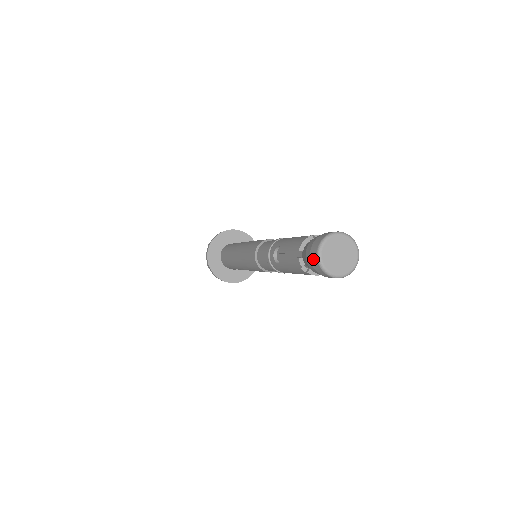
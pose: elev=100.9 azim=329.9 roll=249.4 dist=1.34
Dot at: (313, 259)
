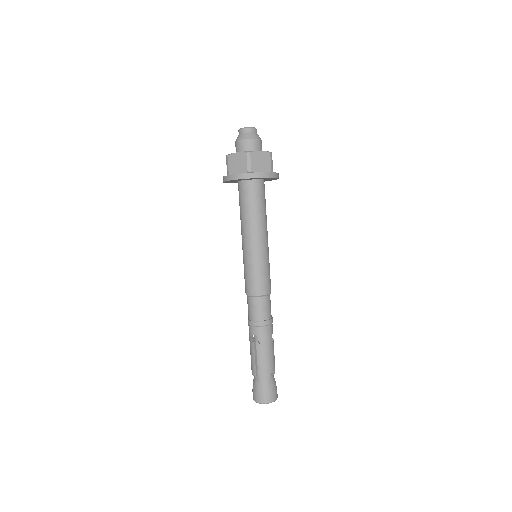
Dot at: (256, 397)
